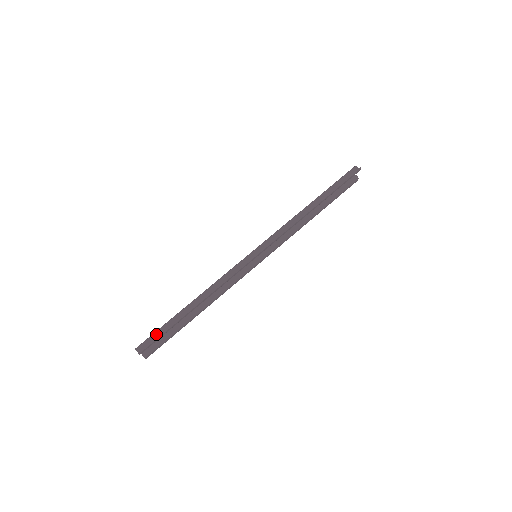
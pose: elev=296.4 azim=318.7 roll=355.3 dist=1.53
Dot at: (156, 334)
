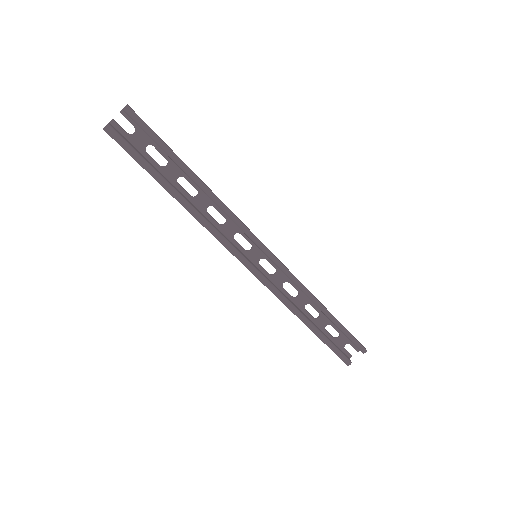
Dot at: (150, 133)
